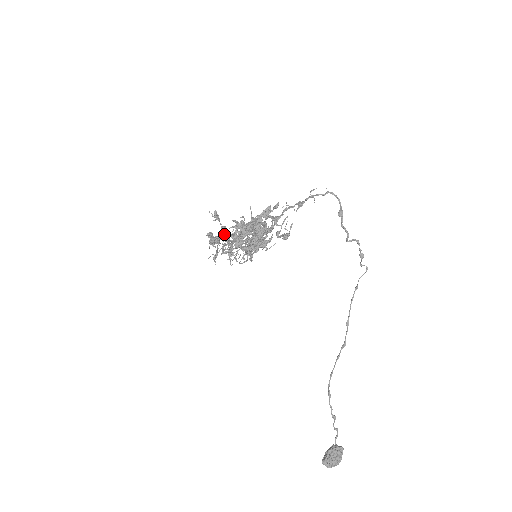
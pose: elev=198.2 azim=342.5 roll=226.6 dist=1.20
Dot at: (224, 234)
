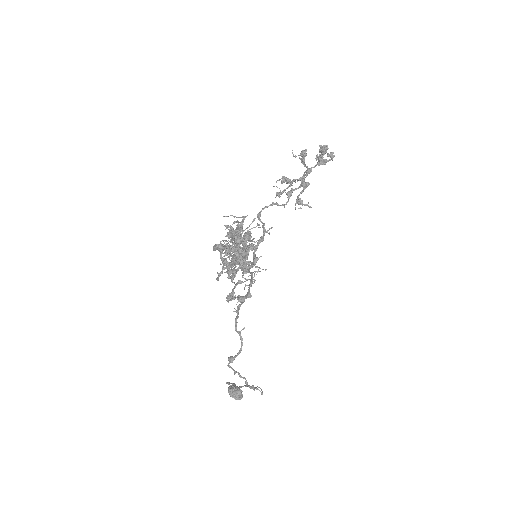
Dot at: (303, 179)
